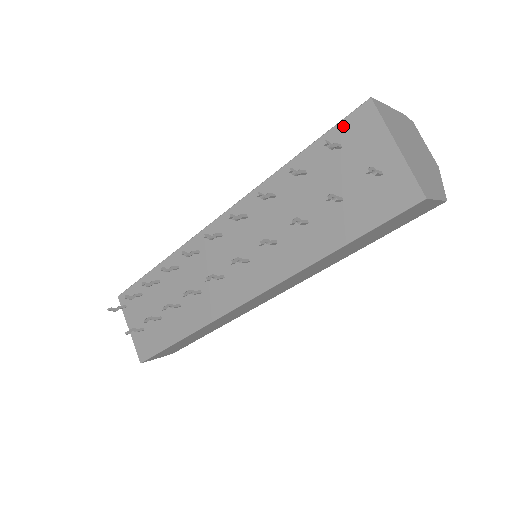
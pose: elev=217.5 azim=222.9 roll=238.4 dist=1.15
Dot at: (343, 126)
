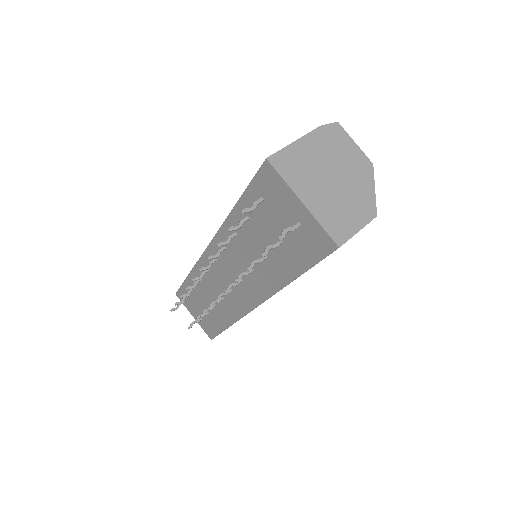
Dot at: (257, 182)
